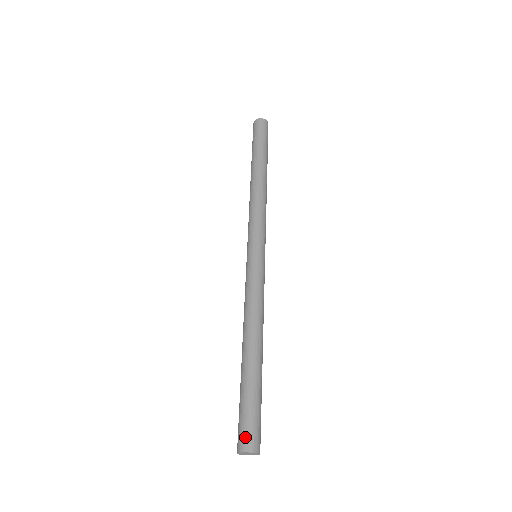
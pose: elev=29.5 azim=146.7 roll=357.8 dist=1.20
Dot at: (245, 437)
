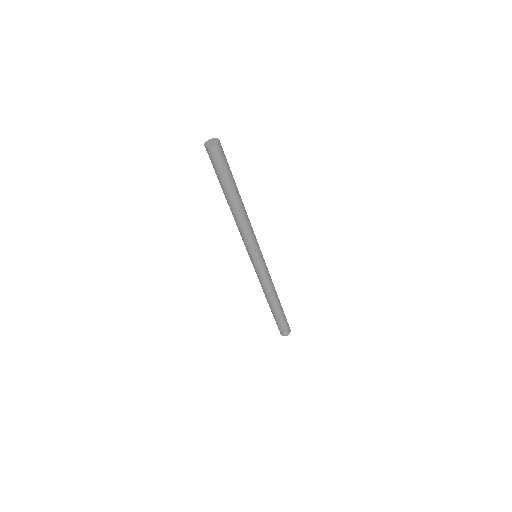
Dot at: (286, 332)
